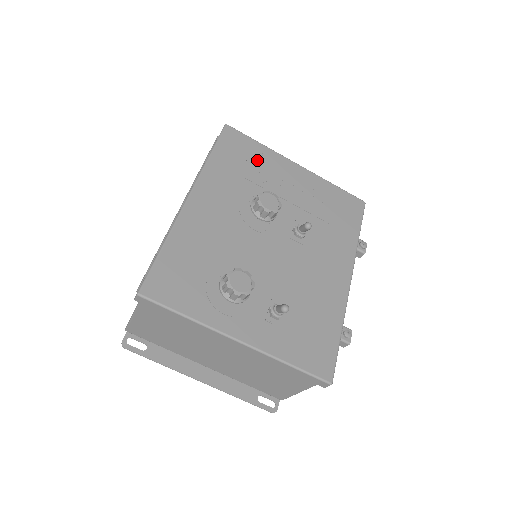
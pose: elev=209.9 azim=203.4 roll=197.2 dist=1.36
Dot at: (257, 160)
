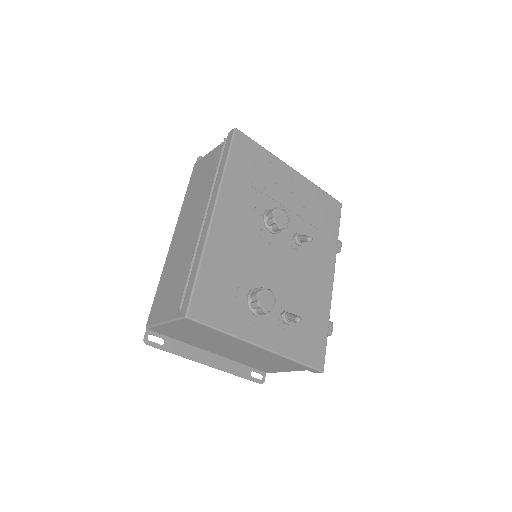
Dot at: (263, 167)
